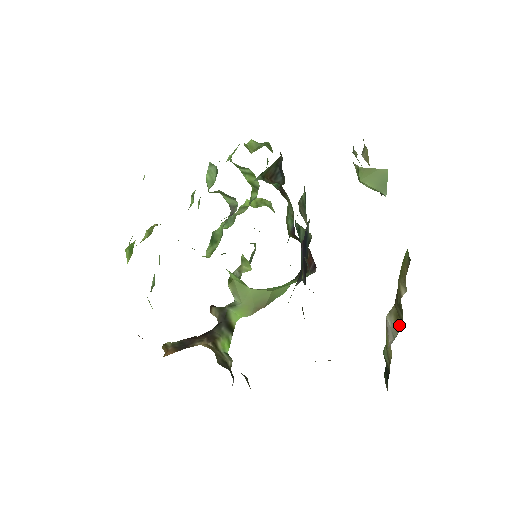
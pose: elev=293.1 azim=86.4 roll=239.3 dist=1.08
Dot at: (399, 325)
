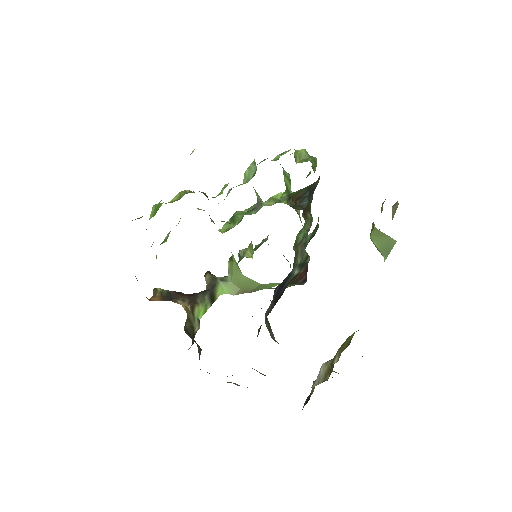
Dot at: (326, 377)
